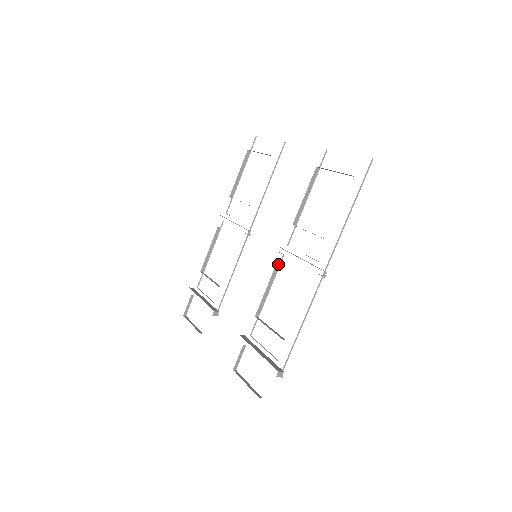
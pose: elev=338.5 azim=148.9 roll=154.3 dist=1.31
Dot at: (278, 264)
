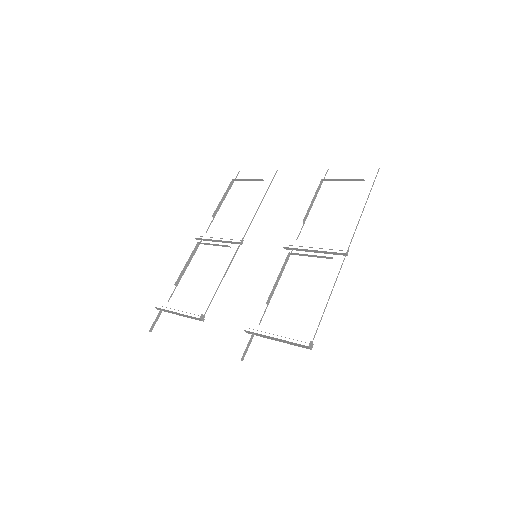
Dot at: (288, 255)
